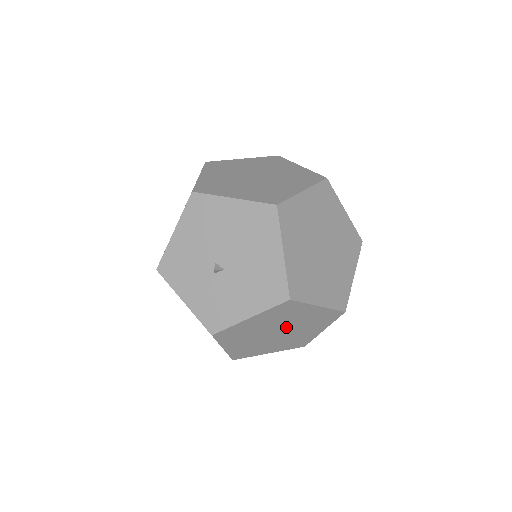
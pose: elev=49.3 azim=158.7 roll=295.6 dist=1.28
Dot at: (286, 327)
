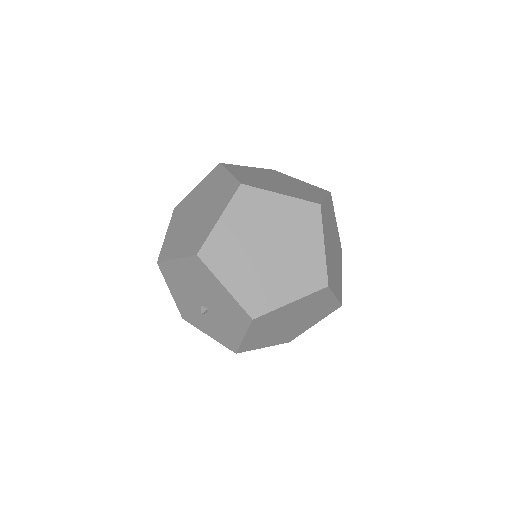
Dot at: (291, 318)
